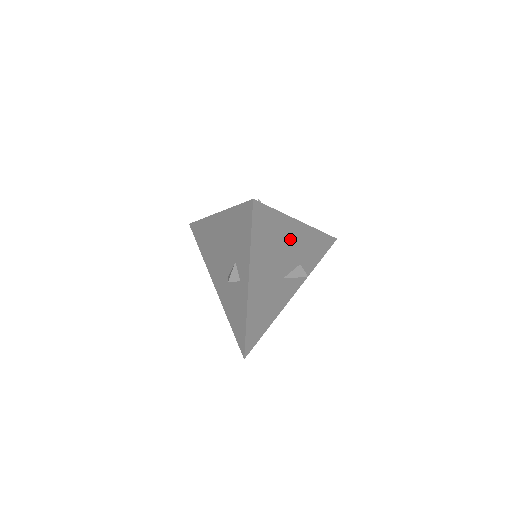
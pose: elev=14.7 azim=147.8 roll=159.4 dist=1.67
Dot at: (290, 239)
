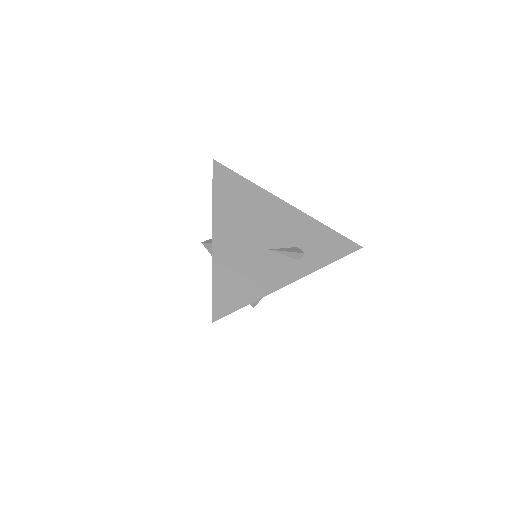
Dot at: (272, 212)
